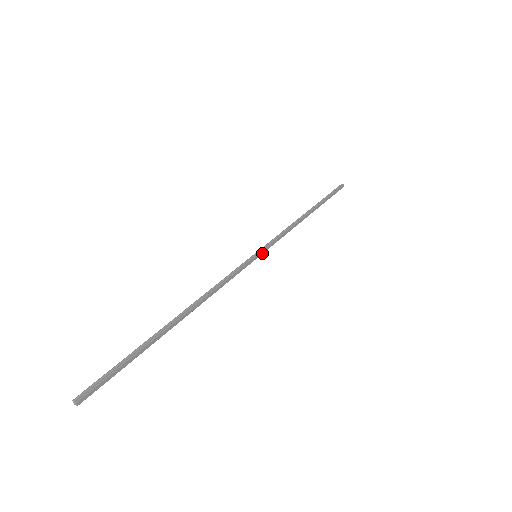
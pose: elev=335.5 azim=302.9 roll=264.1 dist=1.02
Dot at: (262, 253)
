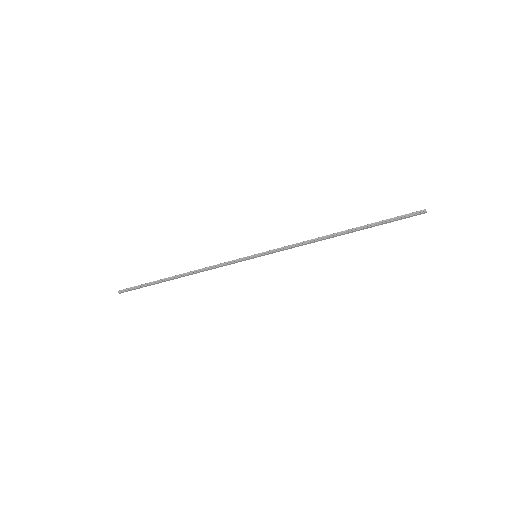
Dot at: (263, 255)
